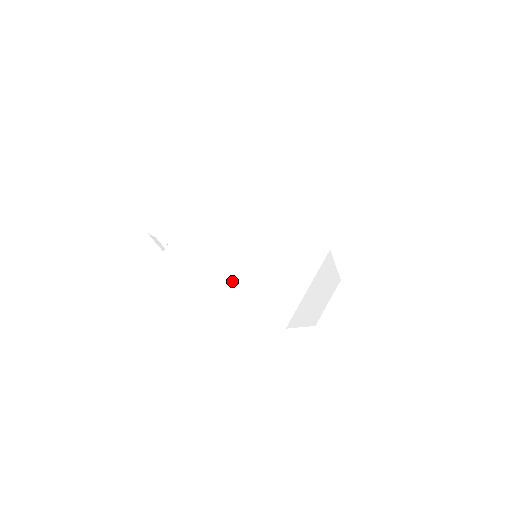
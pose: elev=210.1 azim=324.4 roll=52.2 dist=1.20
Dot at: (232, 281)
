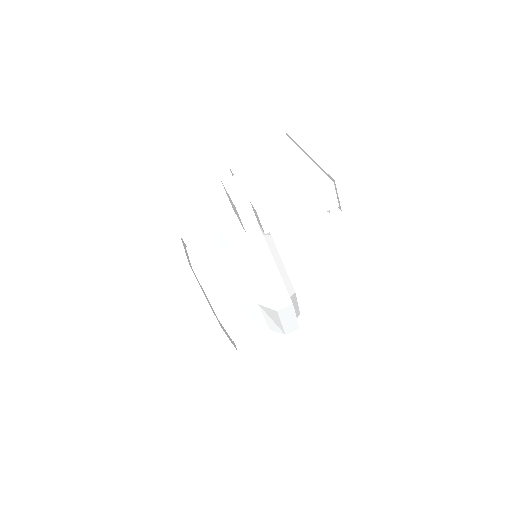
Dot at: (316, 170)
